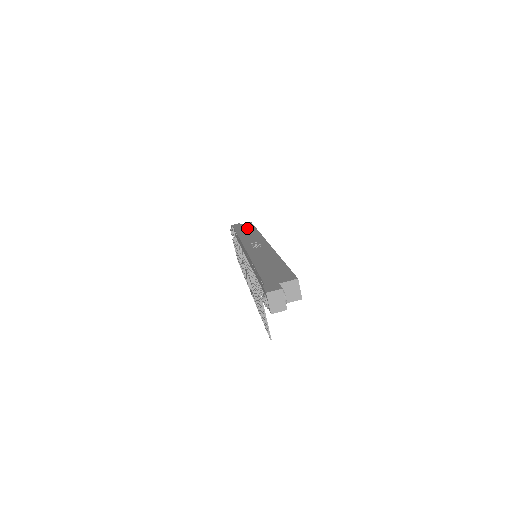
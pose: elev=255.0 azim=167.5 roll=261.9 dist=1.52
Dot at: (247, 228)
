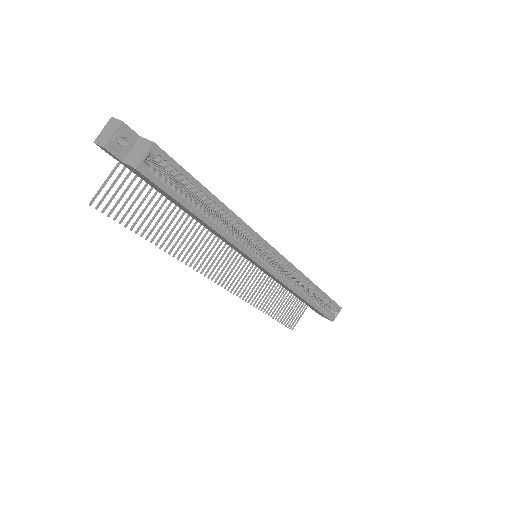
Dot at: occluded
